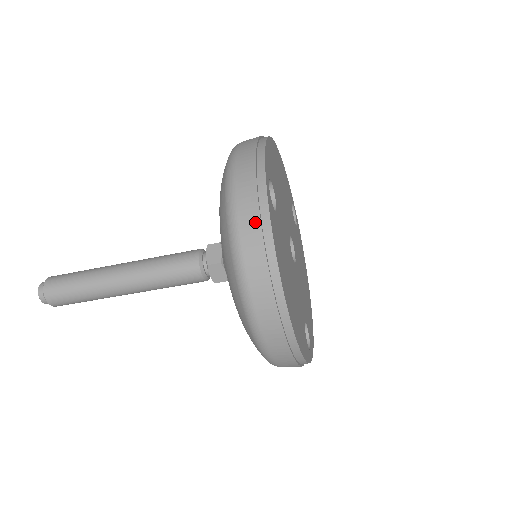
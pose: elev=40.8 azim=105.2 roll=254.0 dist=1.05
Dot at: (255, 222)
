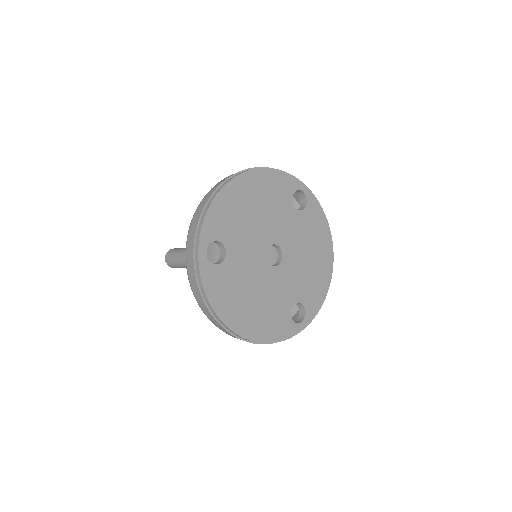
Dot at: (196, 286)
